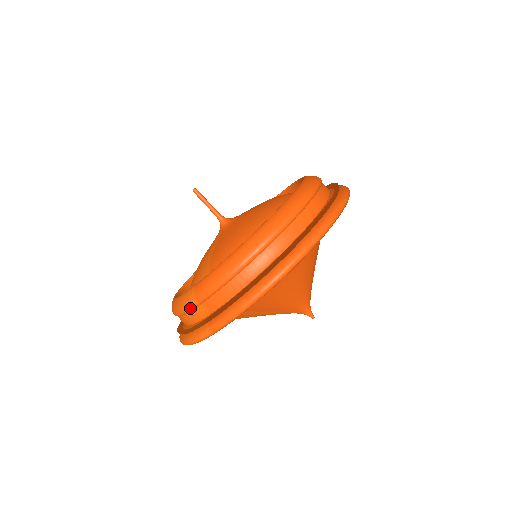
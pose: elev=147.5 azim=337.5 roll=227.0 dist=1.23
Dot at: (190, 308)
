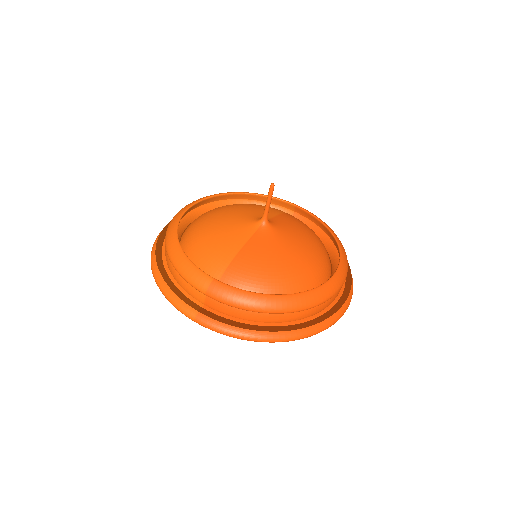
Dot at: (193, 286)
